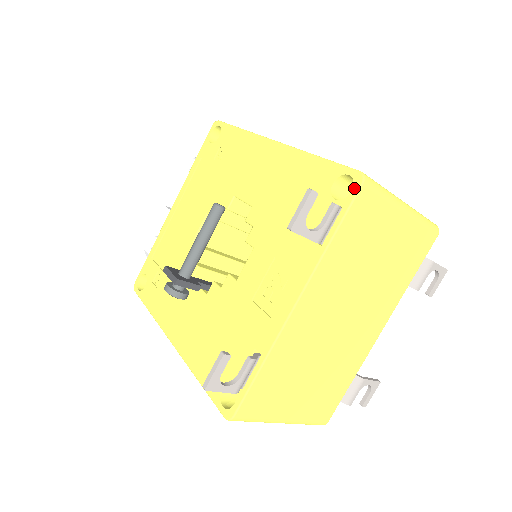
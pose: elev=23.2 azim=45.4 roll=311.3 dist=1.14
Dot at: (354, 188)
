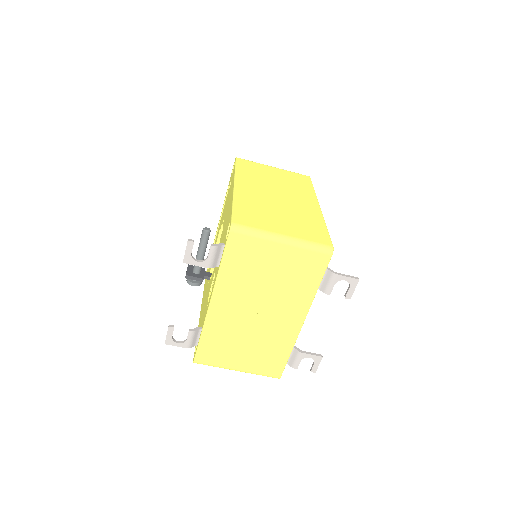
Dot at: (228, 233)
